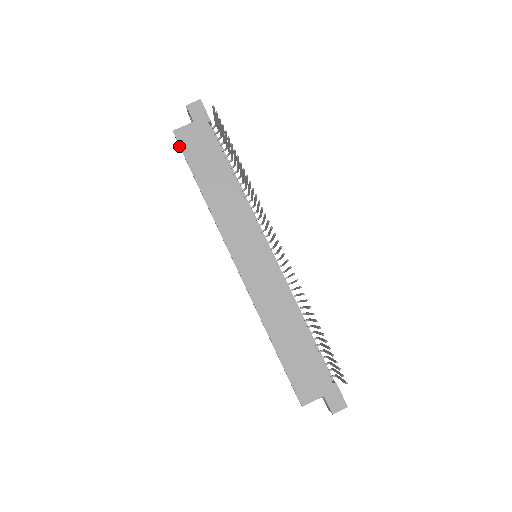
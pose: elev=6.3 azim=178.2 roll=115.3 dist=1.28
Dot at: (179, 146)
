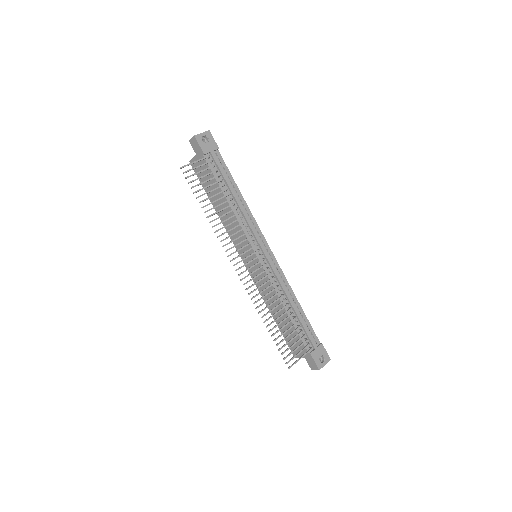
Dot at: occluded
